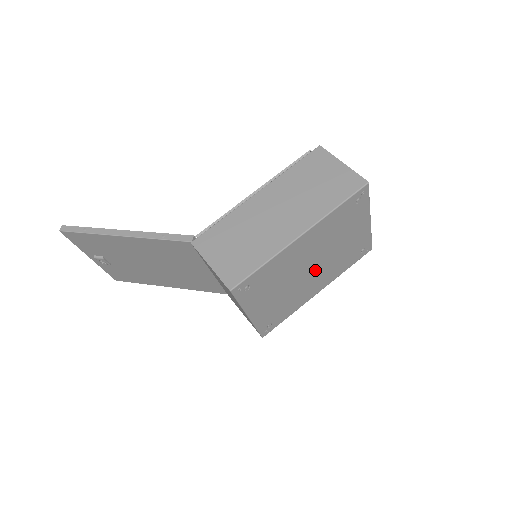
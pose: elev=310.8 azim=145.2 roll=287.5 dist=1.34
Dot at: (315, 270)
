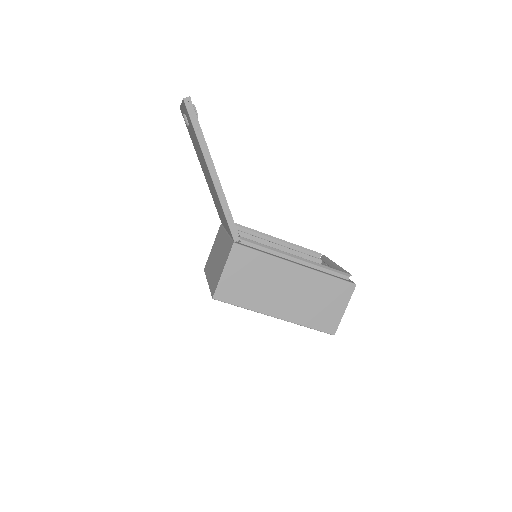
Dot at: occluded
